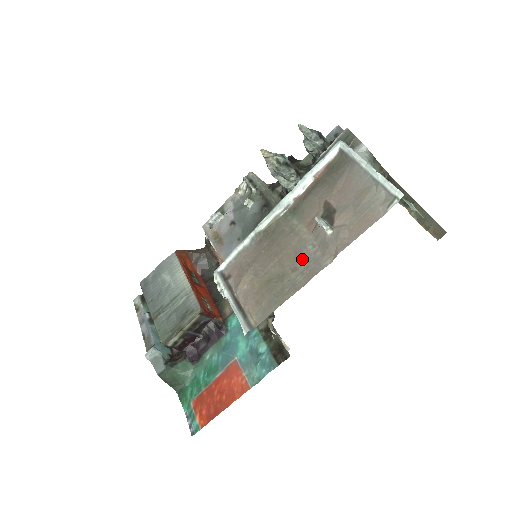
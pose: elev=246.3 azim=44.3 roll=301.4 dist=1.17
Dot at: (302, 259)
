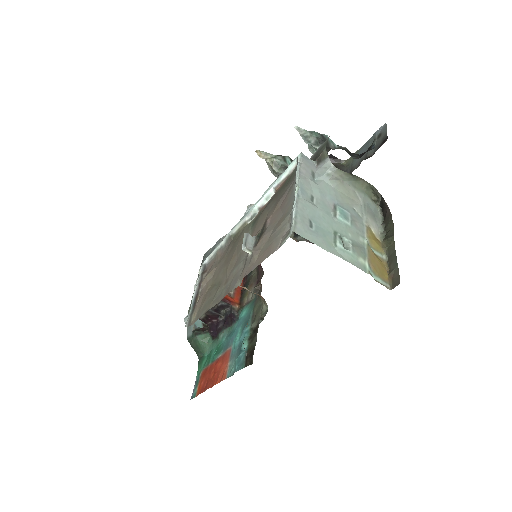
Dot at: (233, 273)
